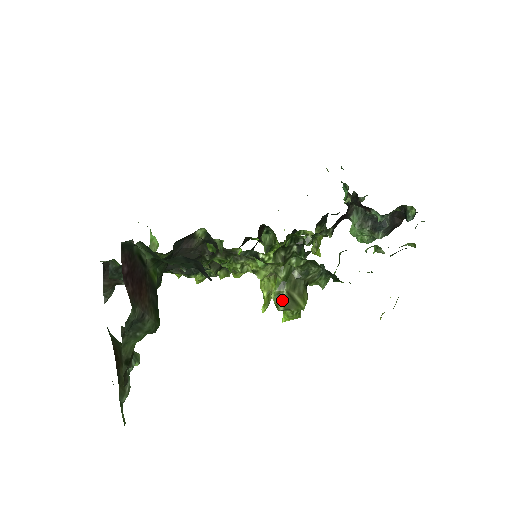
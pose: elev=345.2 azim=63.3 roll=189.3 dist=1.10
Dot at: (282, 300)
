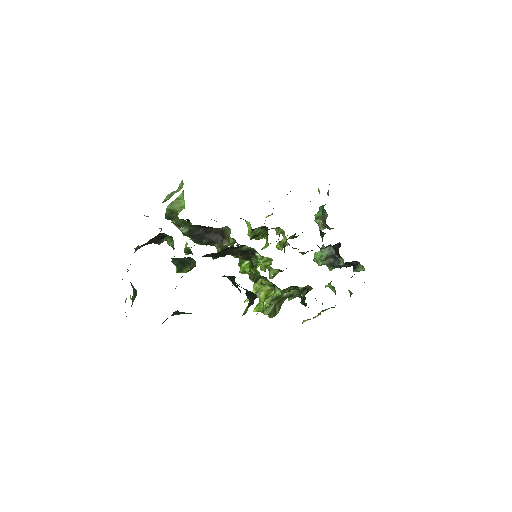
Dot at: (270, 309)
